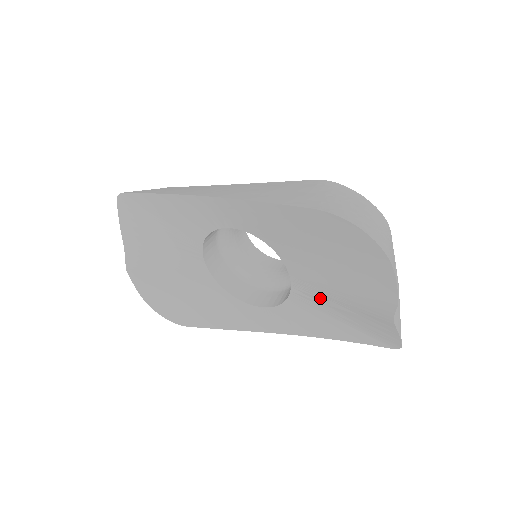
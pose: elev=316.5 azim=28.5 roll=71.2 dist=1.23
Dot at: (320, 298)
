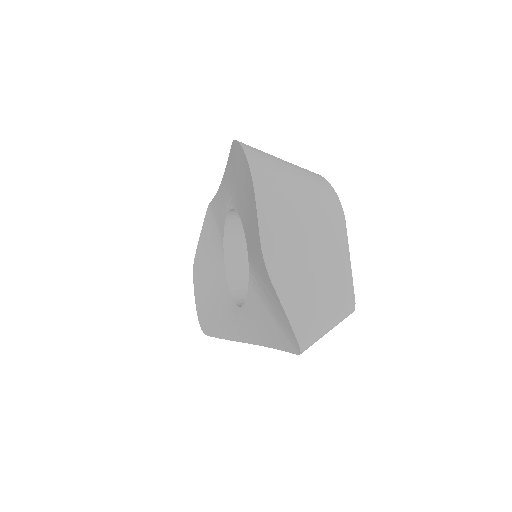
Dot at: (256, 275)
